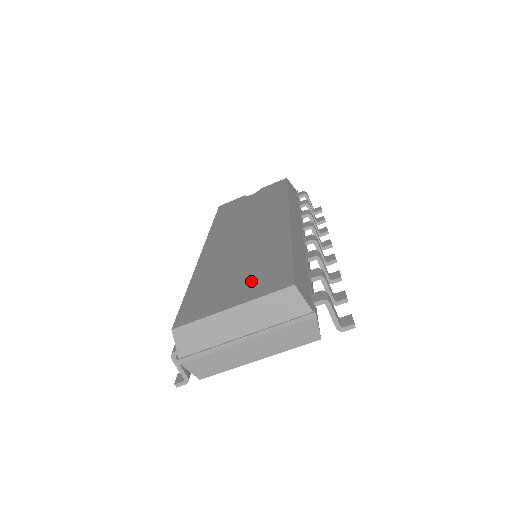
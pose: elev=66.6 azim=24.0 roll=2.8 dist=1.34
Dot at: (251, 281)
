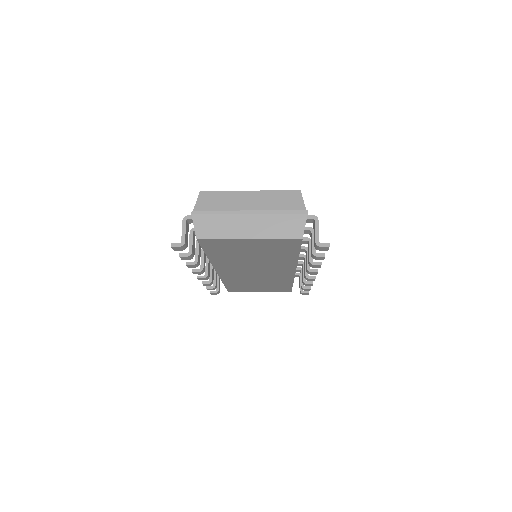
Dot at: occluded
